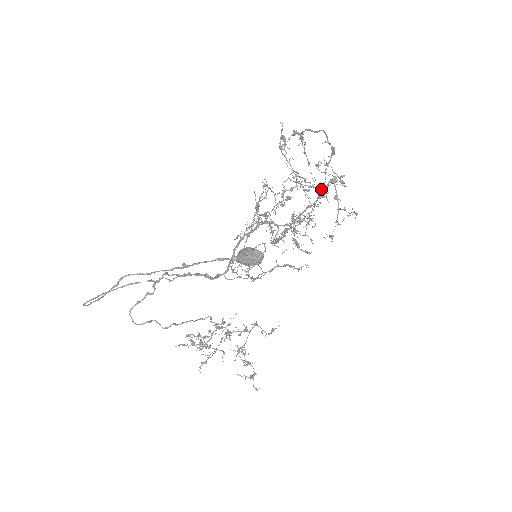
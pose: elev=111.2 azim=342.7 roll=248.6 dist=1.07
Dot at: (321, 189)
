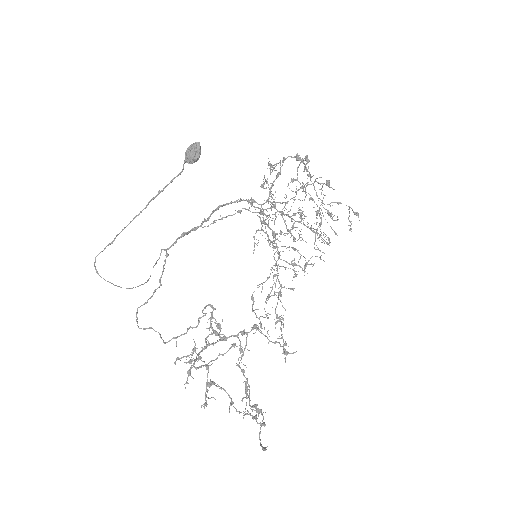
Dot at: (284, 159)
